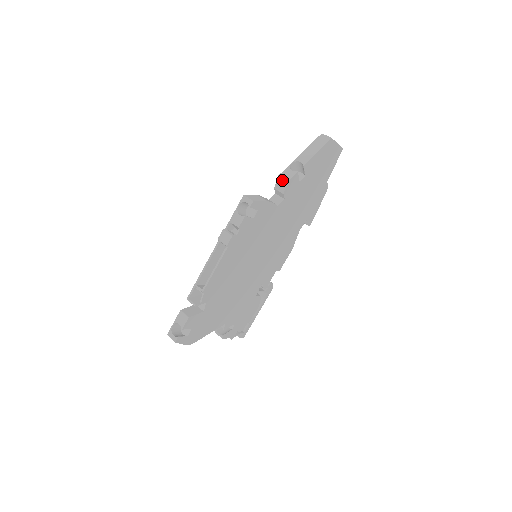
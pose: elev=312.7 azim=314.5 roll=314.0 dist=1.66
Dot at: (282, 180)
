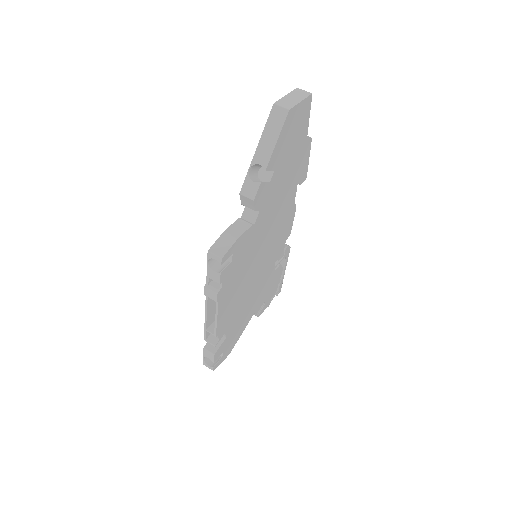
Dot at: (246, 199)
